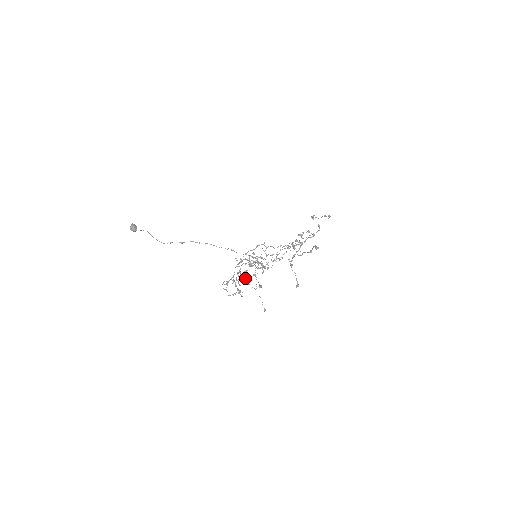
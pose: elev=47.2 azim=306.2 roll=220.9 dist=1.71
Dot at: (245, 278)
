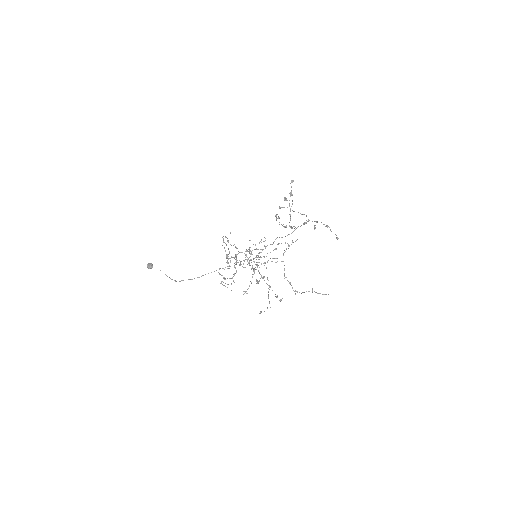
Dot at: (240, 264)
